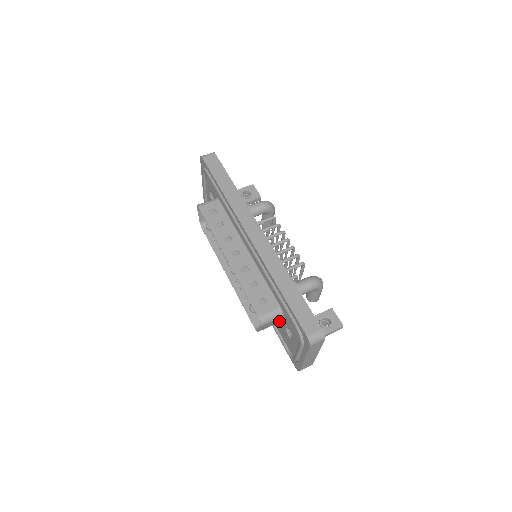
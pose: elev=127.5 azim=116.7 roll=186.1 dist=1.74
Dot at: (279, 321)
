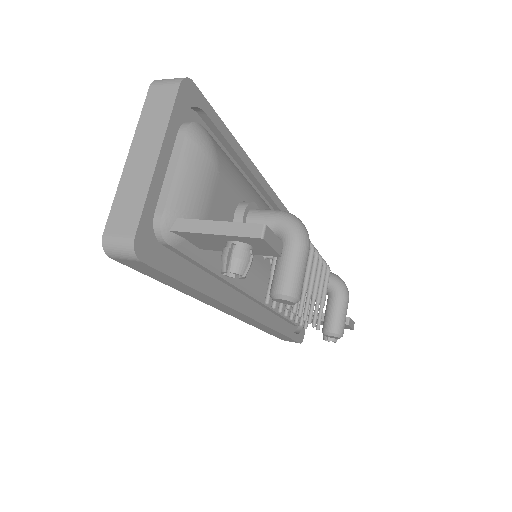
Dot at: occluded
